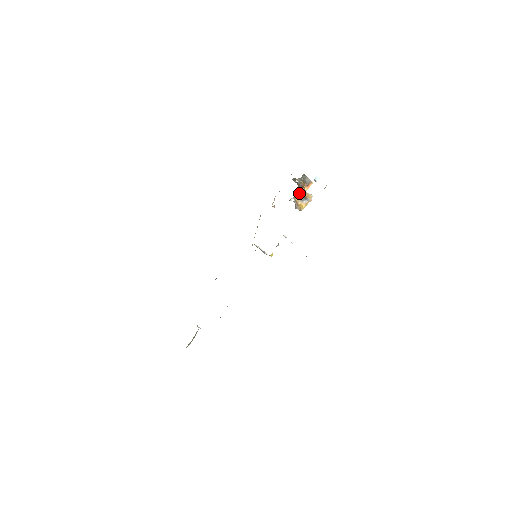
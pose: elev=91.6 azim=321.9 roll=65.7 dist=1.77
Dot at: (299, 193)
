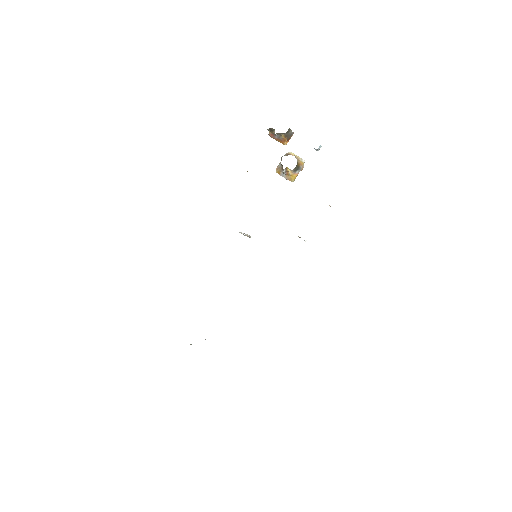
Dot at: occluded
